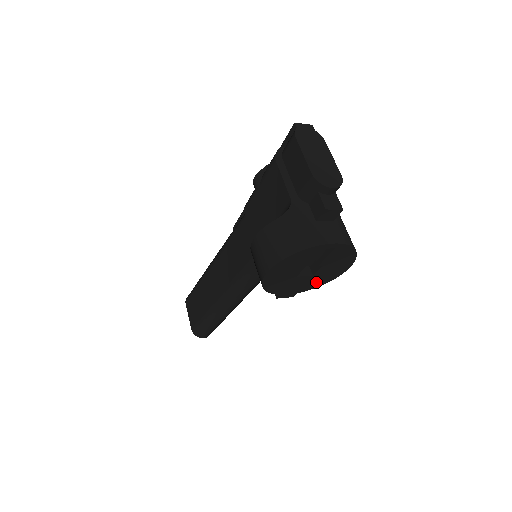
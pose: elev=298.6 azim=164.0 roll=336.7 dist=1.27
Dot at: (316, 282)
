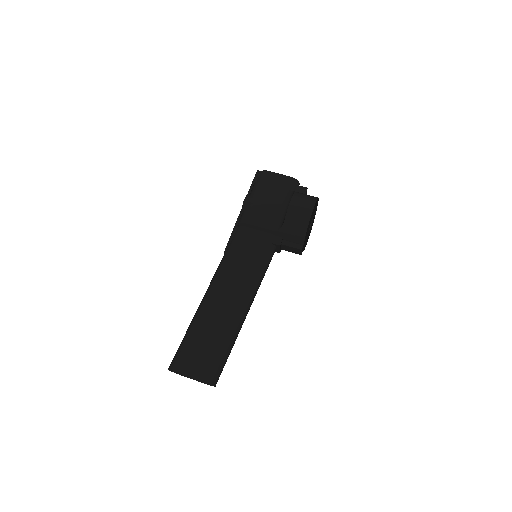
Dot at: occluded
